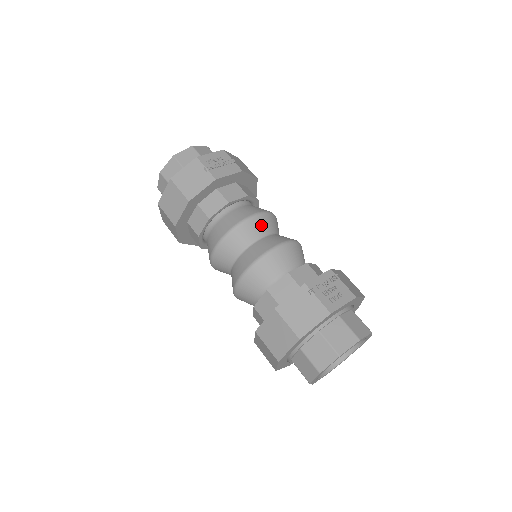
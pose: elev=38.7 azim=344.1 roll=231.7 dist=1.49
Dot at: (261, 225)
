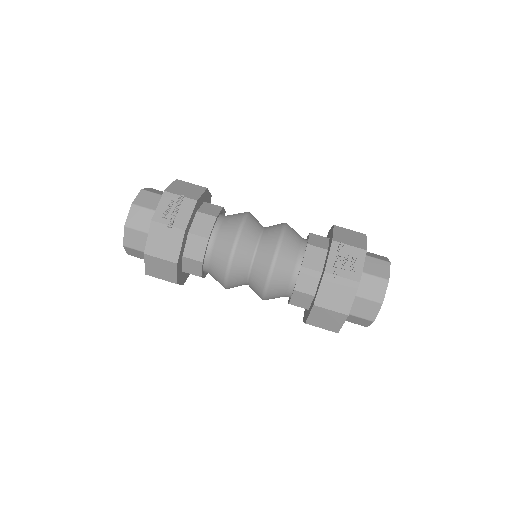
Dot at: (248, 238)
